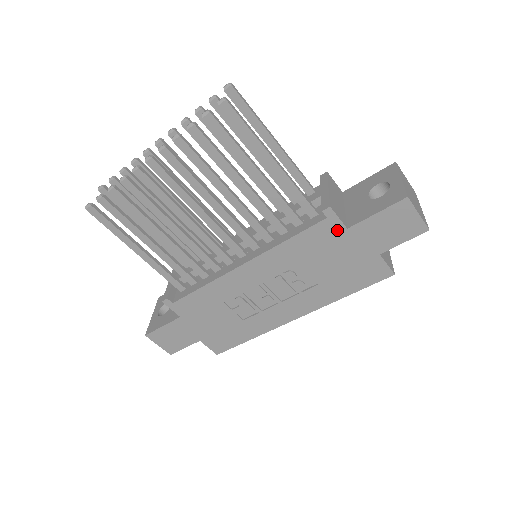
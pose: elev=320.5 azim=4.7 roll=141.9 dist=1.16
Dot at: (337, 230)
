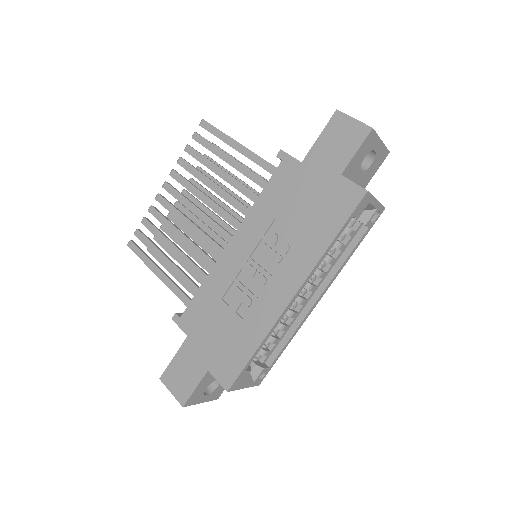
Dot at: (294, 168)
